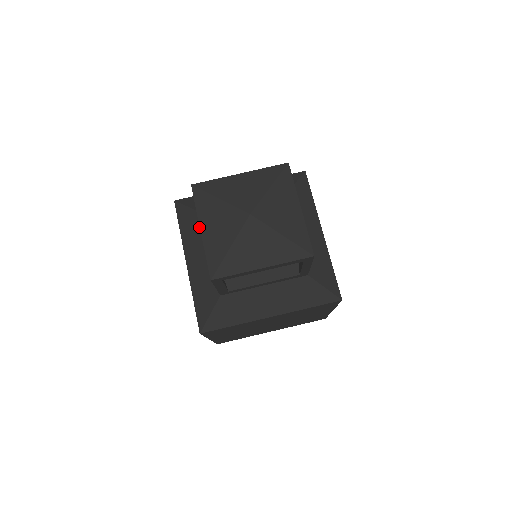
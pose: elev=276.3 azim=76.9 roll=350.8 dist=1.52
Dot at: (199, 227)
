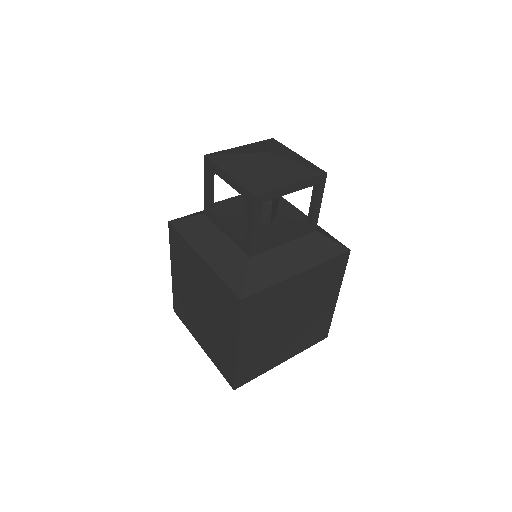
Dot at: (204, 224)
